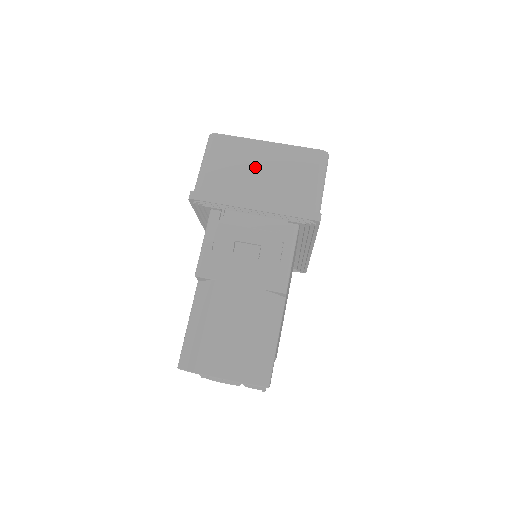
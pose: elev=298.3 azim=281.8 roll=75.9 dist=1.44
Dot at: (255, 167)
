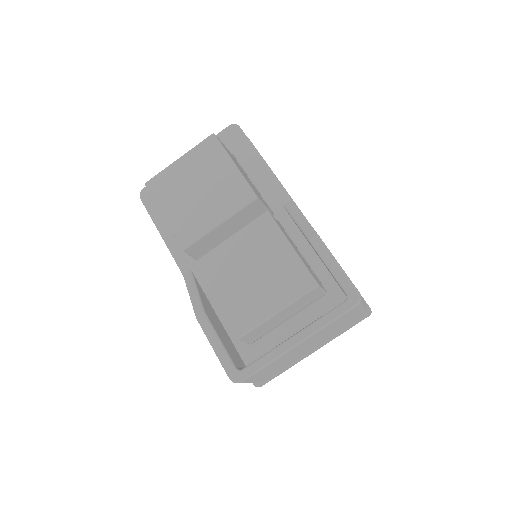
Dot at: (298, 352)
